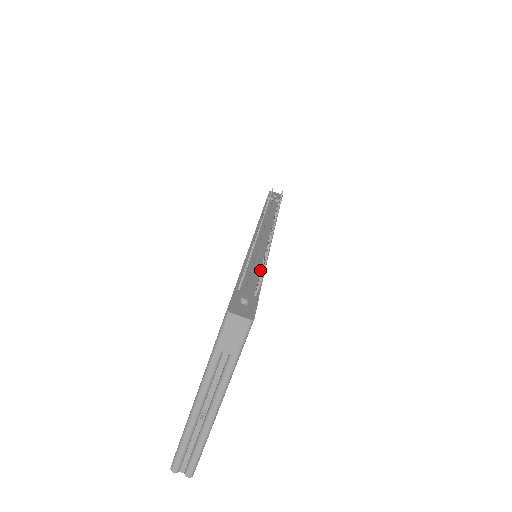
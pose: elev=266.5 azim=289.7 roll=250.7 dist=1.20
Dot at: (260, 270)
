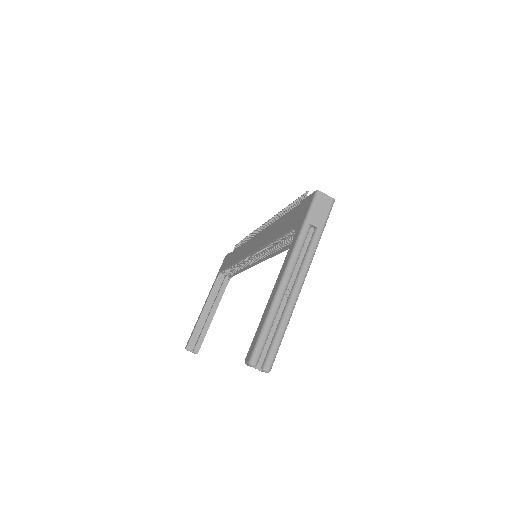
Dot at: occluded
